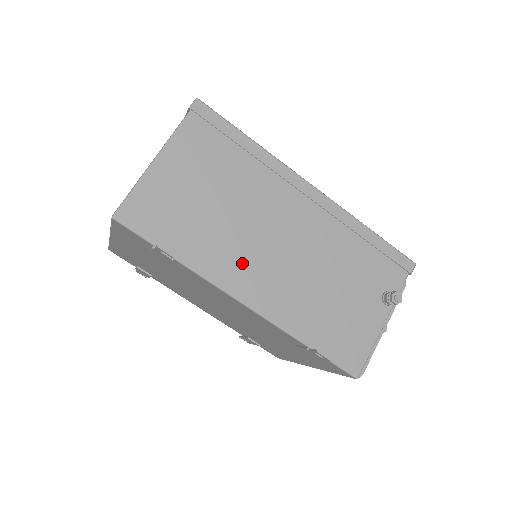
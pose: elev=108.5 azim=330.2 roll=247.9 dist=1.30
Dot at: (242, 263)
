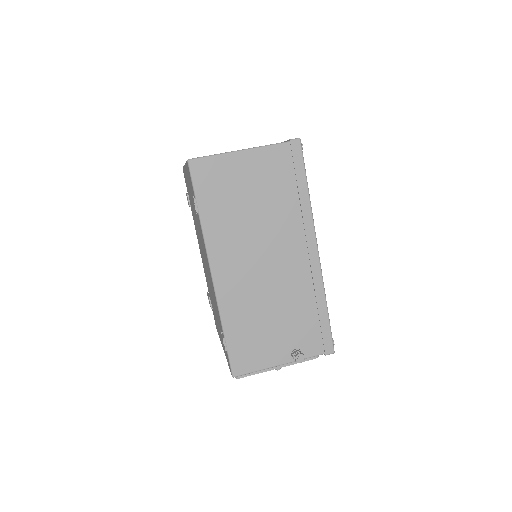
Dot at: (233, 252)
